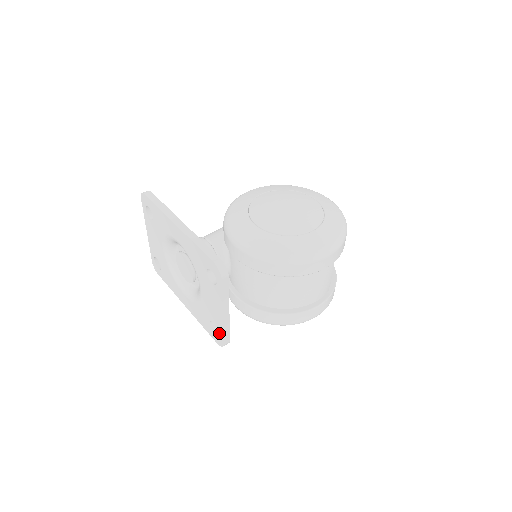
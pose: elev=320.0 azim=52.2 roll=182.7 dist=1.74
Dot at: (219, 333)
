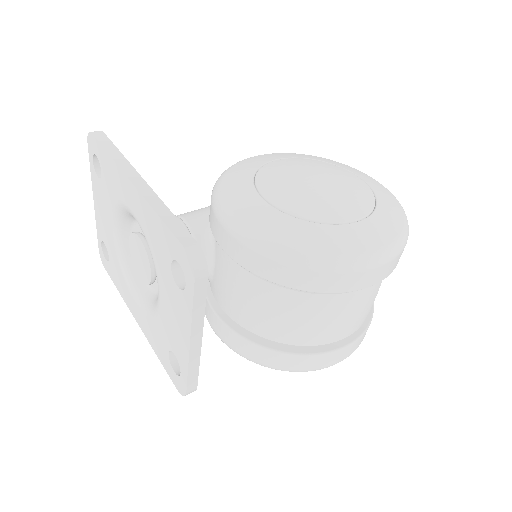
Dot at: (181, 373)
